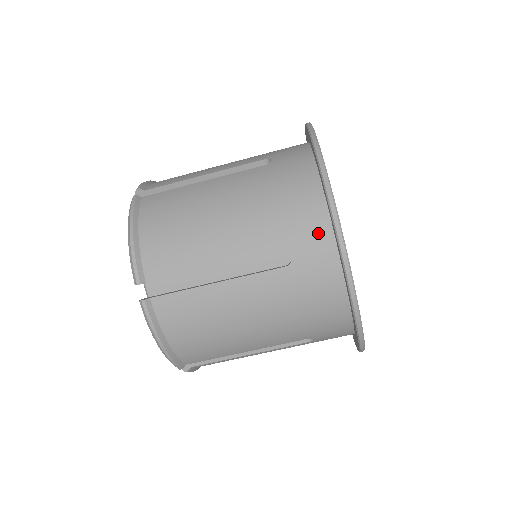
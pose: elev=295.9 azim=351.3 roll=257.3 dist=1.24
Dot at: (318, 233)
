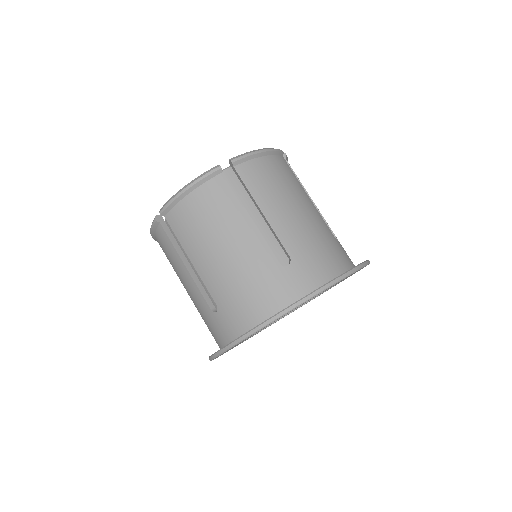
Dot at: (311, 279)
